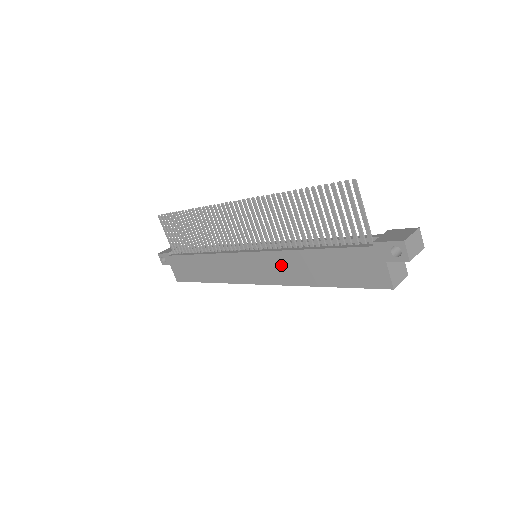
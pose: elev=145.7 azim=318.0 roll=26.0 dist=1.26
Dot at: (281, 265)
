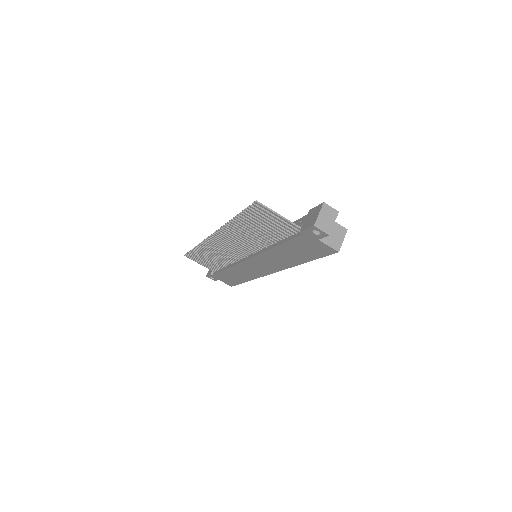
Dot at: (270, 260)
